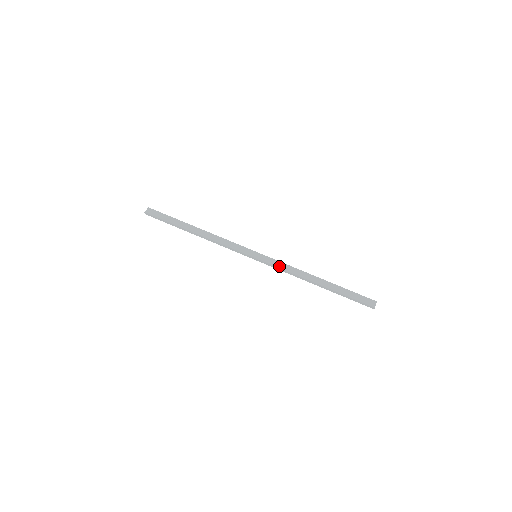
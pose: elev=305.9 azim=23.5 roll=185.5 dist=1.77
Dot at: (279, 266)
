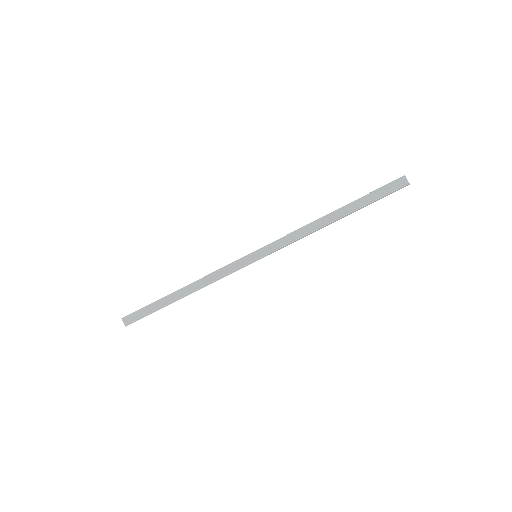
Dot at: (286, 243)
